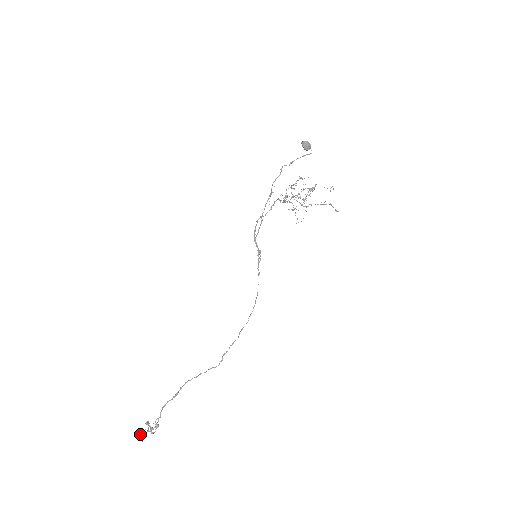
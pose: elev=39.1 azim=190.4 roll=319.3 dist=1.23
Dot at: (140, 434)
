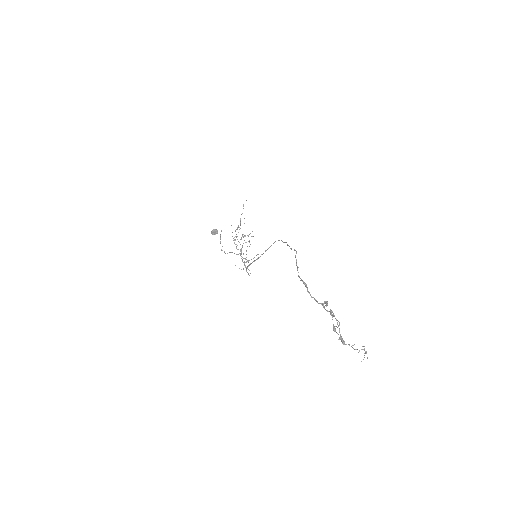
Dot at: (334, 328)
